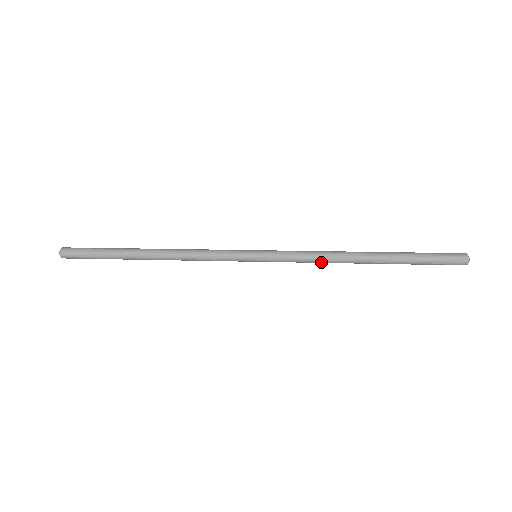
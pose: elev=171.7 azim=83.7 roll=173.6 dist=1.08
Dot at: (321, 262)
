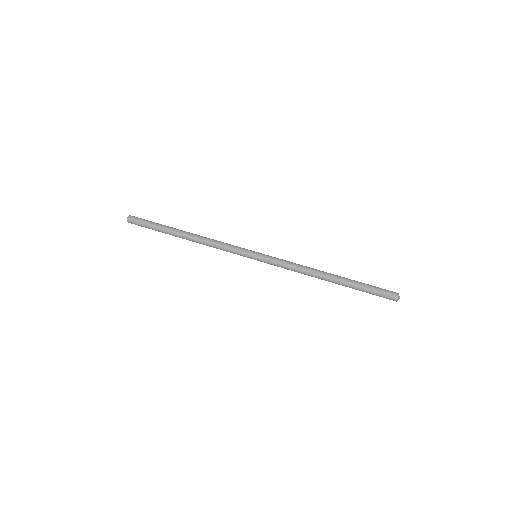
Dot at: (298, 272)
